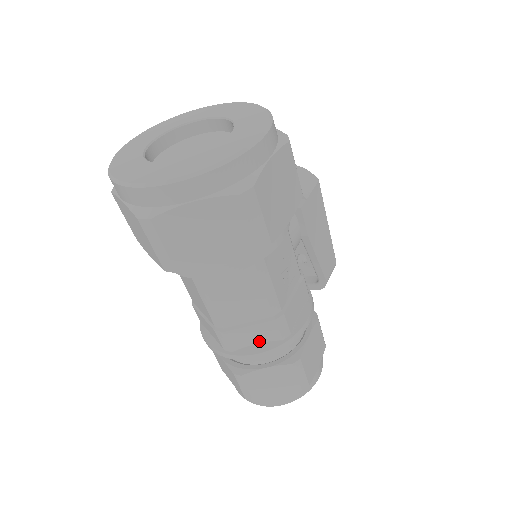
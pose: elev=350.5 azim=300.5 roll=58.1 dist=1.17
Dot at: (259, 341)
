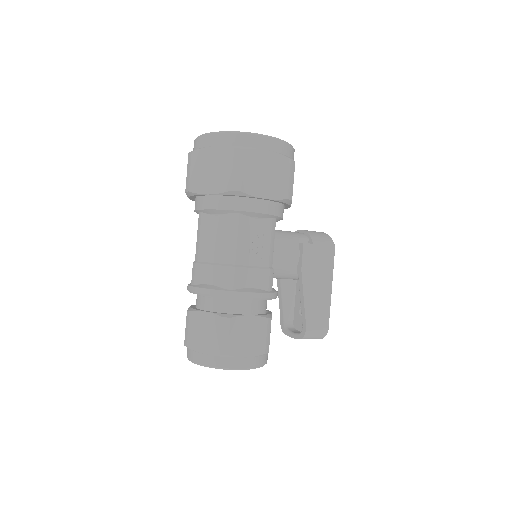
Dot at: (212, 283)
